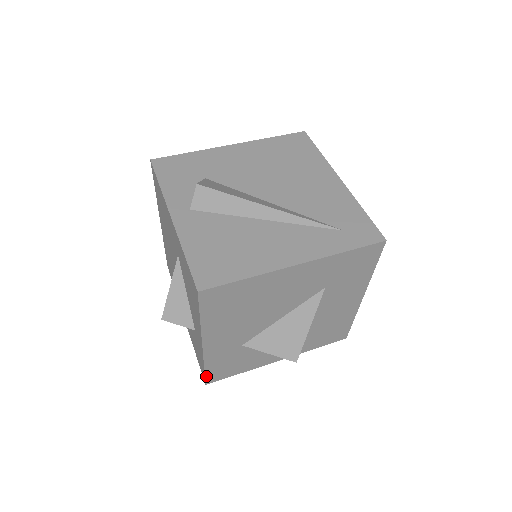
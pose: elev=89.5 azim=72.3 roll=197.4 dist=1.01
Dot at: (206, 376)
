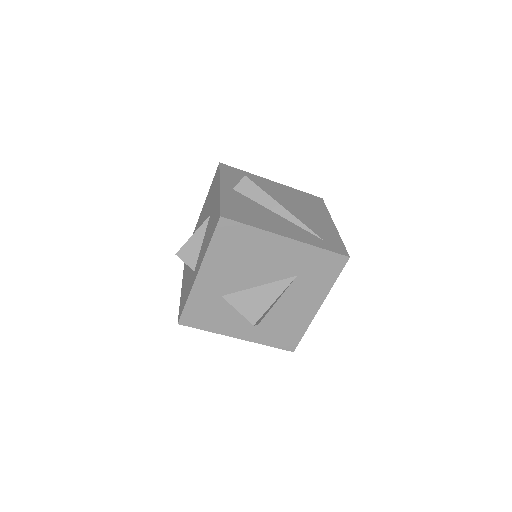
Dot at: (183, 313)
